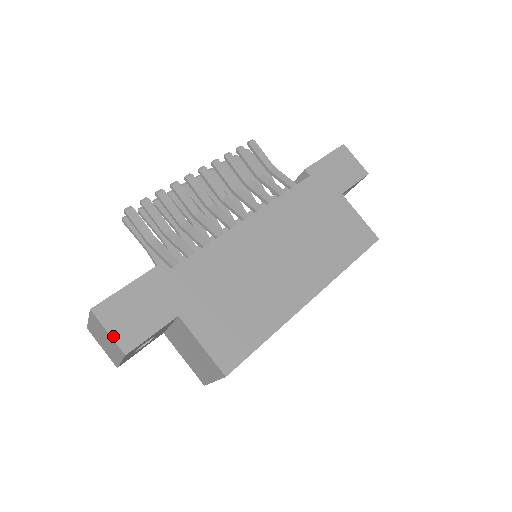
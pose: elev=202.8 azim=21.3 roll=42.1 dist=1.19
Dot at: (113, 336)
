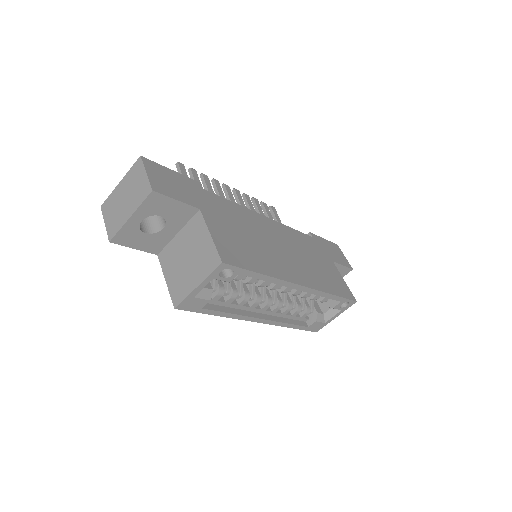
Dot at: (149, 177)
